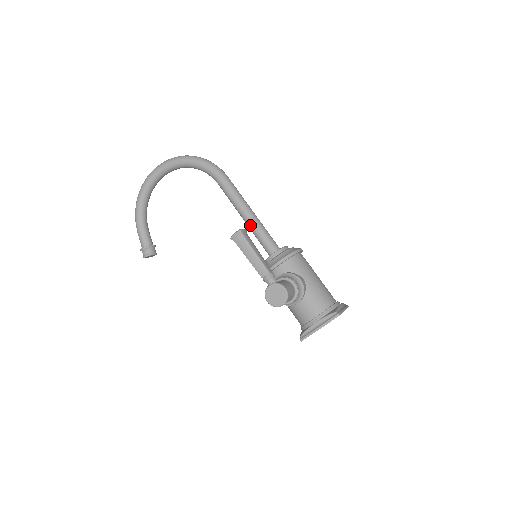
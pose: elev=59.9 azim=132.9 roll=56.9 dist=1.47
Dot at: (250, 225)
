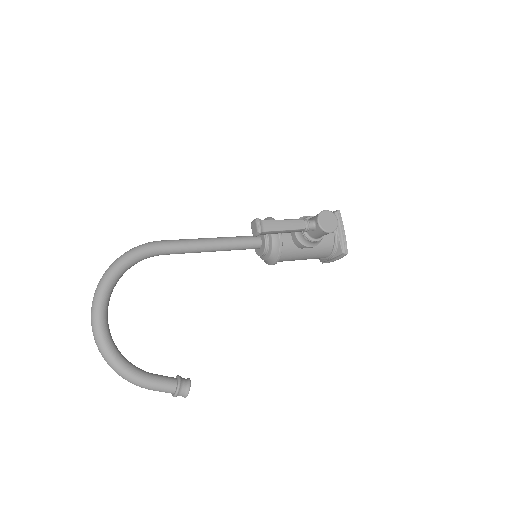
Dot at: (224, 245)
